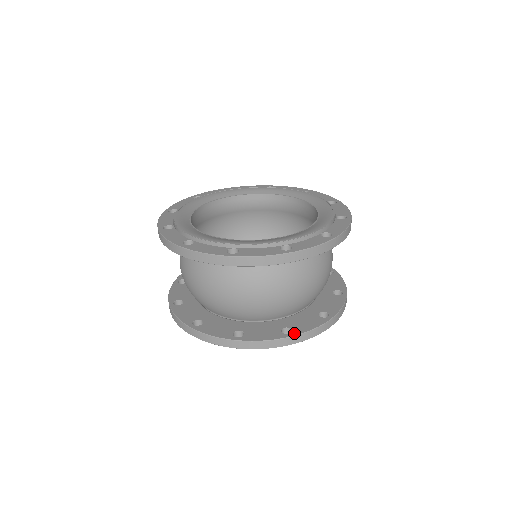
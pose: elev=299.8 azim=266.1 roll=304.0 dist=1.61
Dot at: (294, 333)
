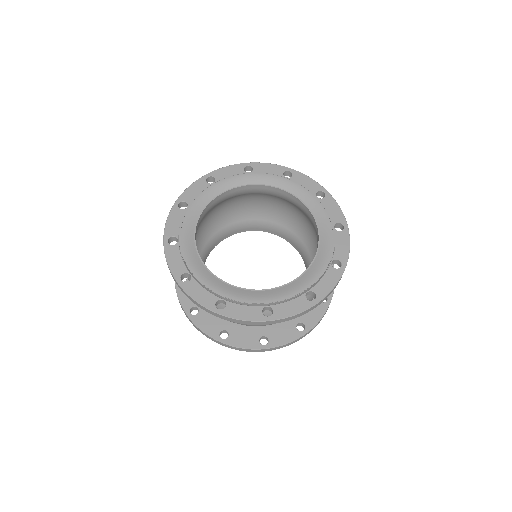
Dot at: (329, 297)
